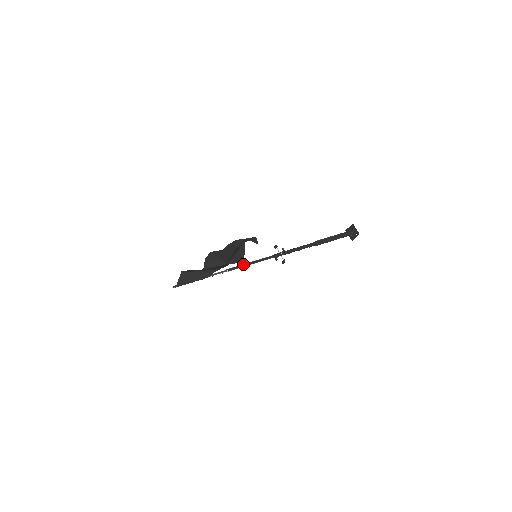
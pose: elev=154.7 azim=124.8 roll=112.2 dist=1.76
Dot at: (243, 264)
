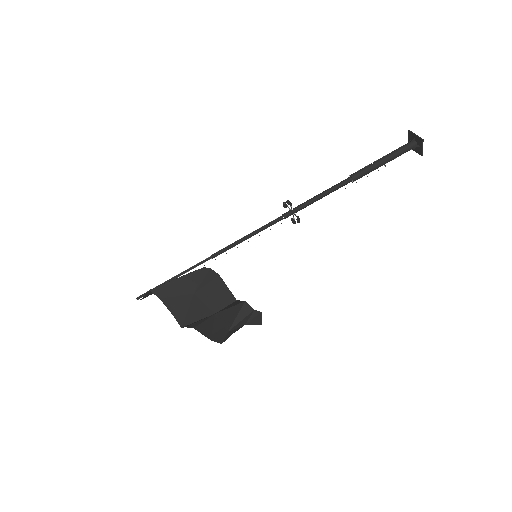
Dot at: (235, 244)
